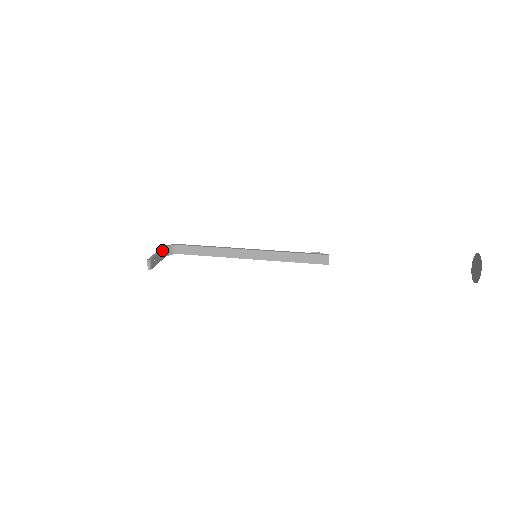
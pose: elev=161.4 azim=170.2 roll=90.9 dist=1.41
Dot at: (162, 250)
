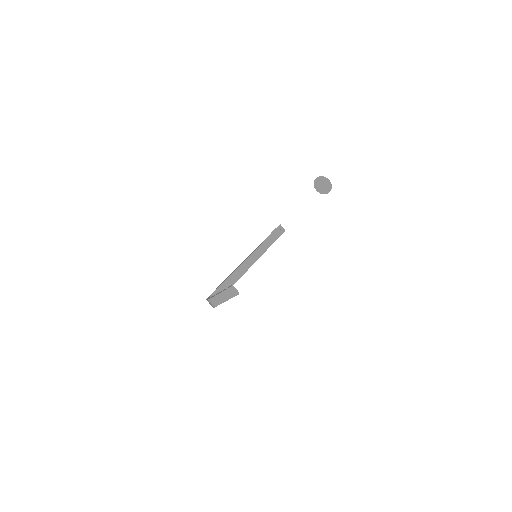
Dot at: (215, 296)
